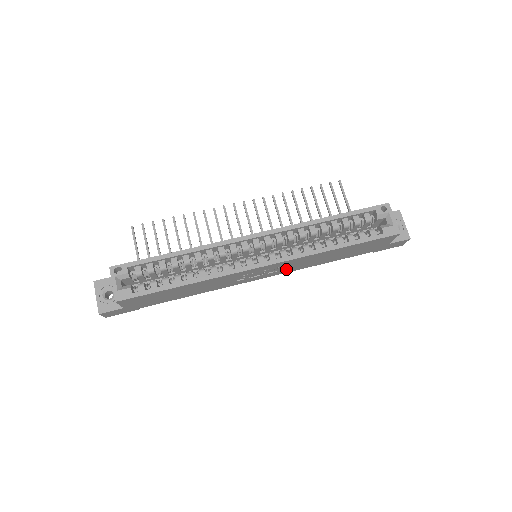
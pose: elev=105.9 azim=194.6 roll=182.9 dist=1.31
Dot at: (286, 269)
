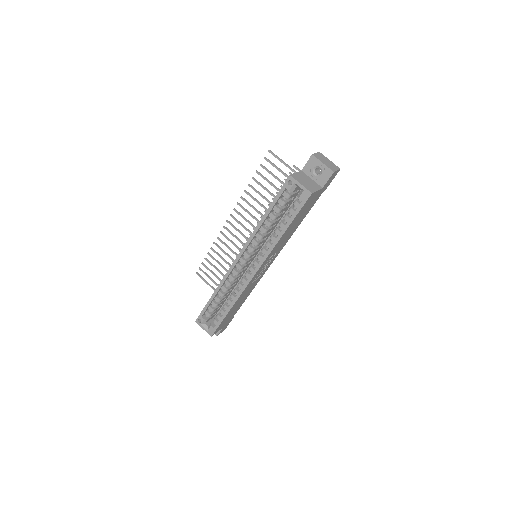
Dot at: (277, 252)
